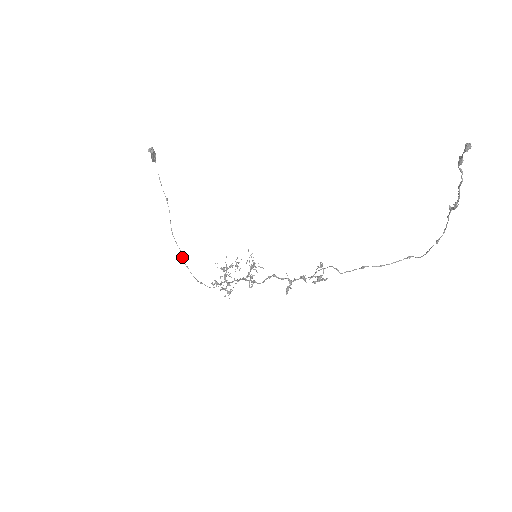
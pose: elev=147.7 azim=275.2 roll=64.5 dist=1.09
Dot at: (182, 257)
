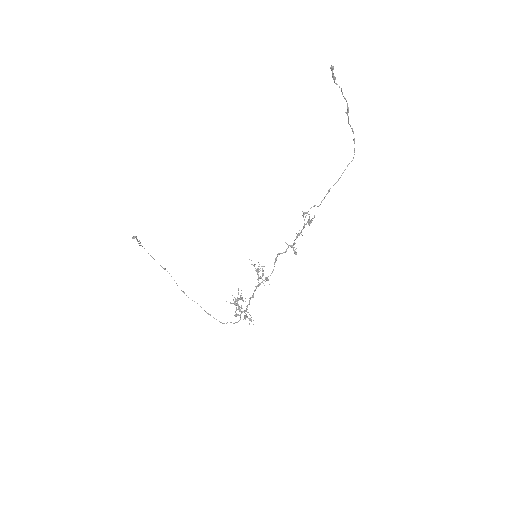
Dot at: occluded
